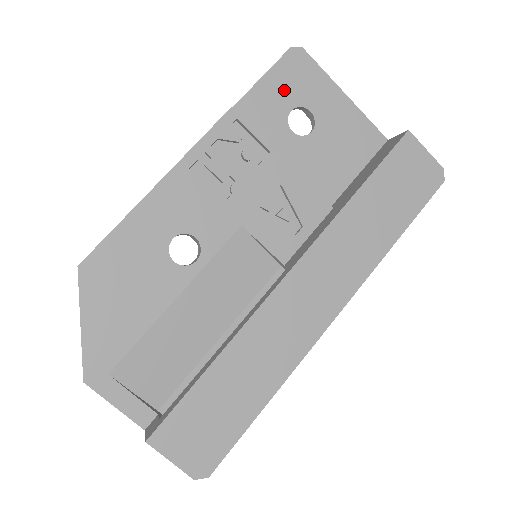
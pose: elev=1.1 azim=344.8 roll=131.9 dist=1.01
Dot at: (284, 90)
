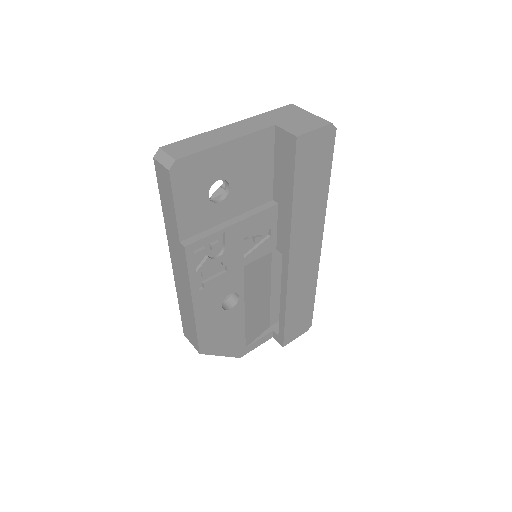
Dot at: (193, 194)
